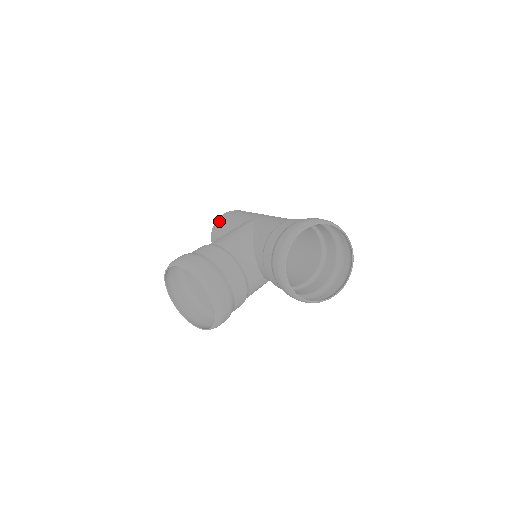
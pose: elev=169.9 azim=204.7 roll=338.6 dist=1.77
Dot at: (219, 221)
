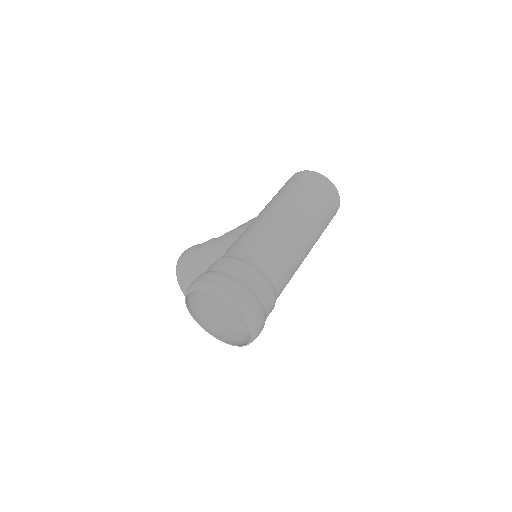
Dot at: occluded
